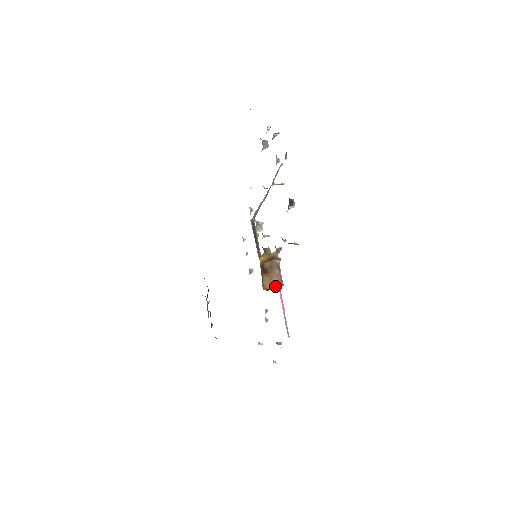
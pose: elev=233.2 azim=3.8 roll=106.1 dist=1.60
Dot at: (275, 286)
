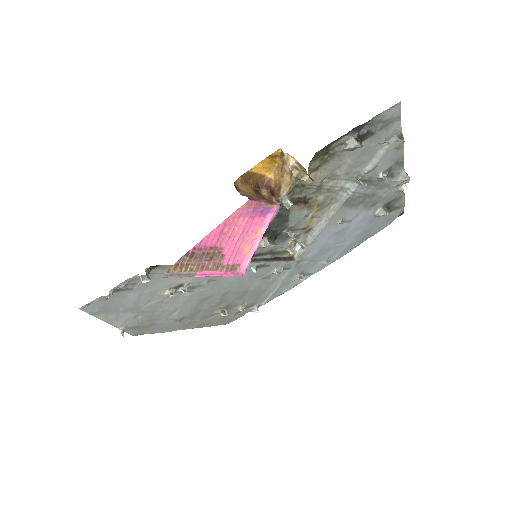
Dot at: (244, 194)
